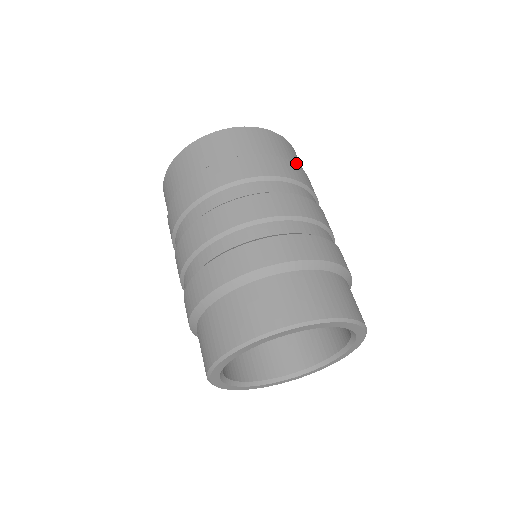
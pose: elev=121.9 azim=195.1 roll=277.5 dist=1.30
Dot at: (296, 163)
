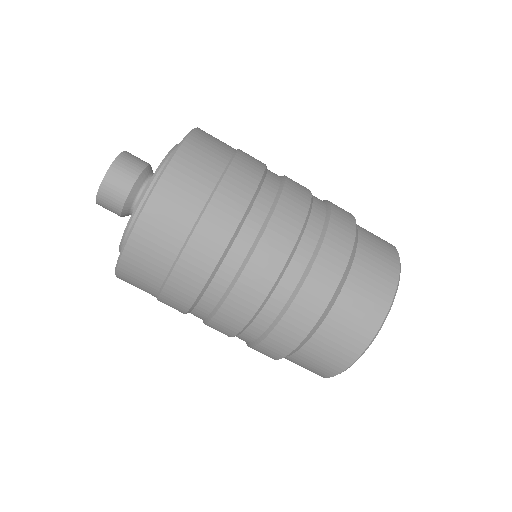
Dot at: (194, 213)
